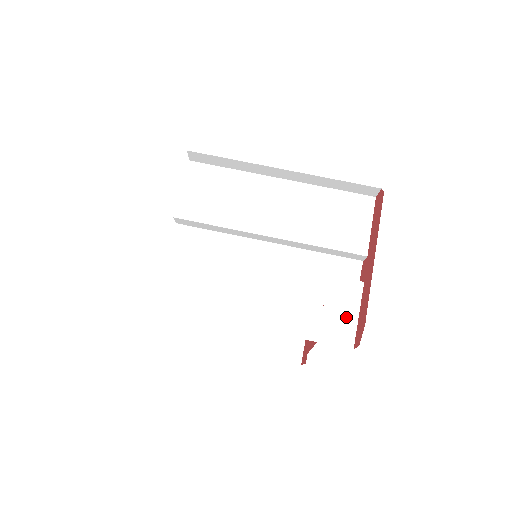
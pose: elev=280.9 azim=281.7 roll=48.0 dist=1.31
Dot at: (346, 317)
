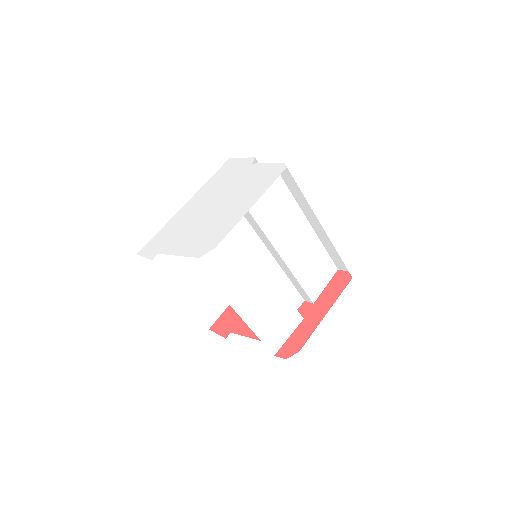
Dot at: (283, 334)
